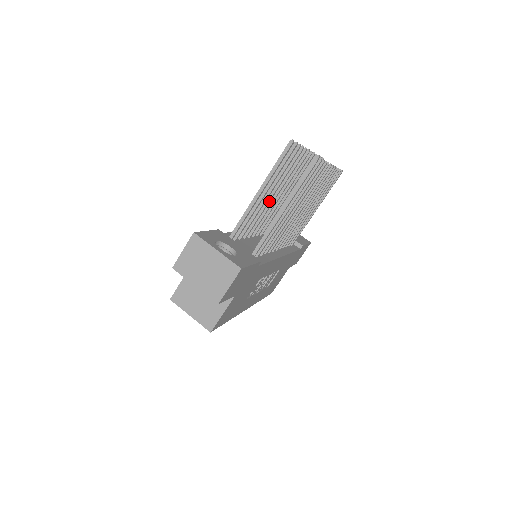
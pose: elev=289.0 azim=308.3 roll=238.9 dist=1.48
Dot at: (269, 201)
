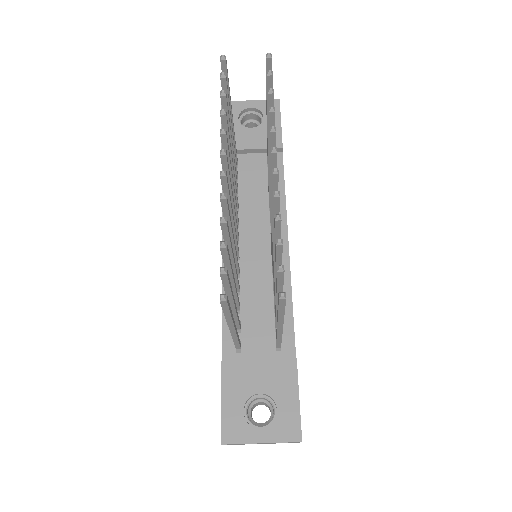
Dot at: (234, 266)
